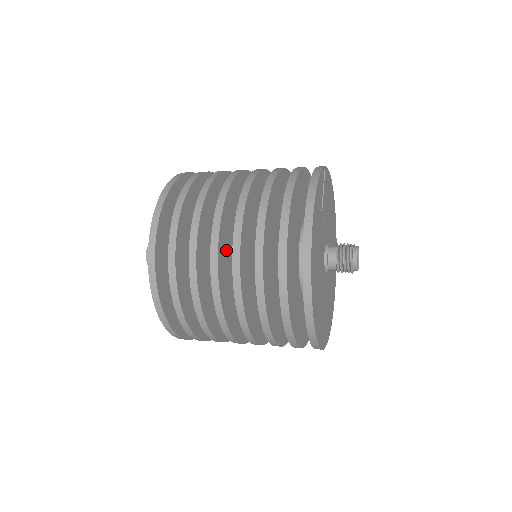
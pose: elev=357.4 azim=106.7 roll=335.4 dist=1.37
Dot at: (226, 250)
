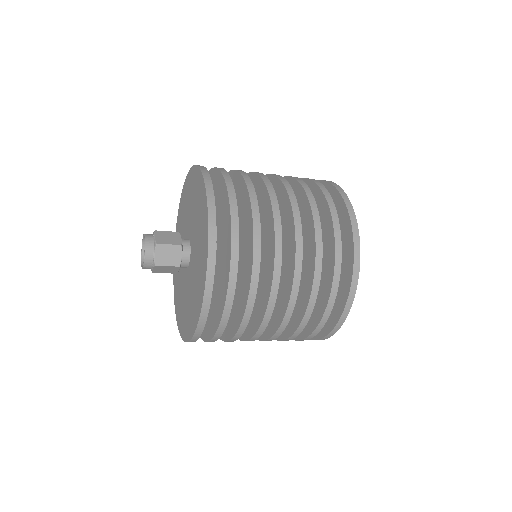
Dot at: occluded
